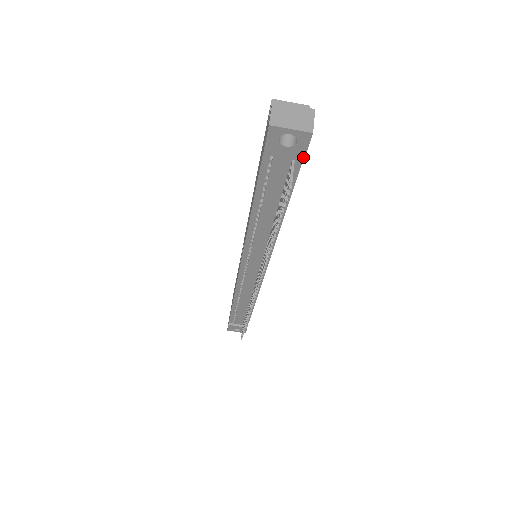
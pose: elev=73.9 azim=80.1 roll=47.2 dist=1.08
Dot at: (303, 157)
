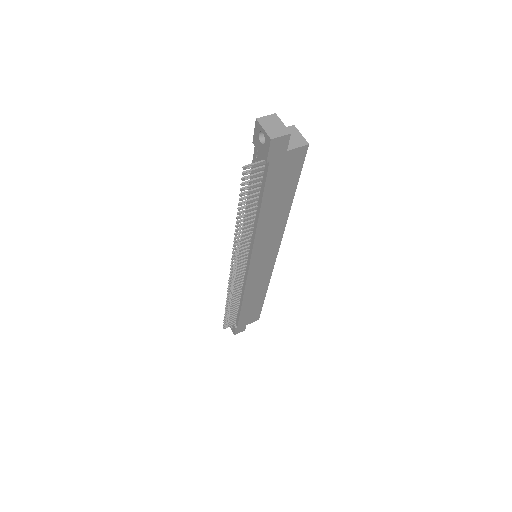
Dot at: (267, 158)
